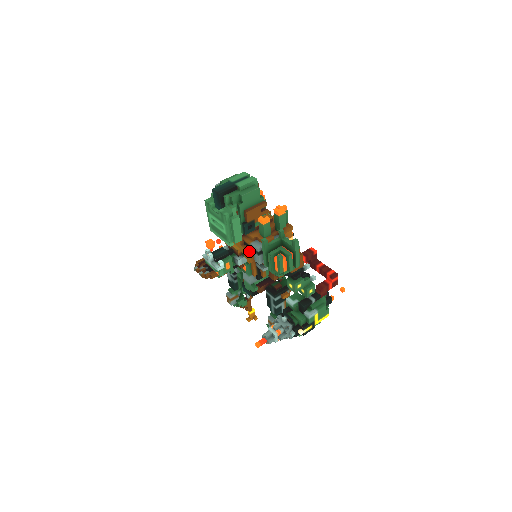
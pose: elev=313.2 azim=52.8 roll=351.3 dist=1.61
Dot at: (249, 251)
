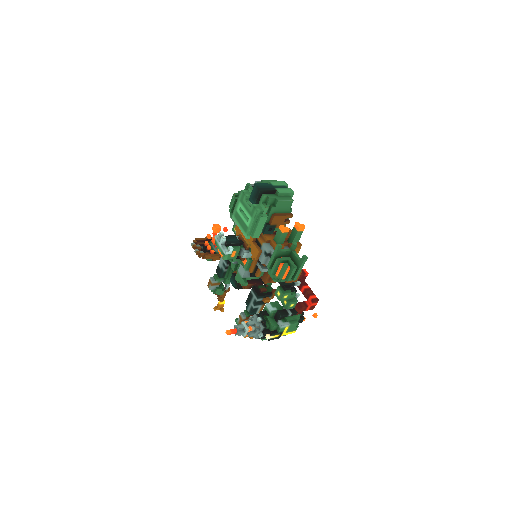
Dot at: (259, 249)
